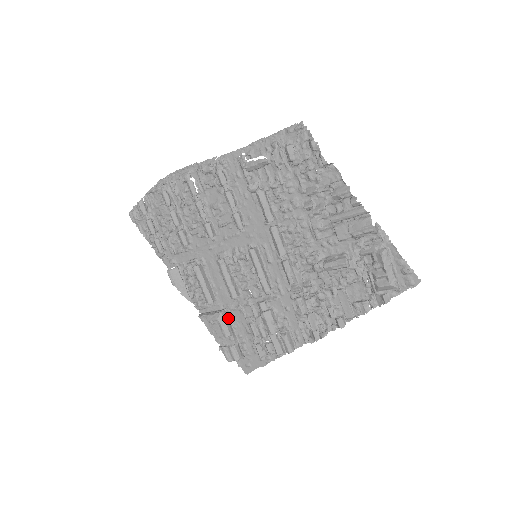
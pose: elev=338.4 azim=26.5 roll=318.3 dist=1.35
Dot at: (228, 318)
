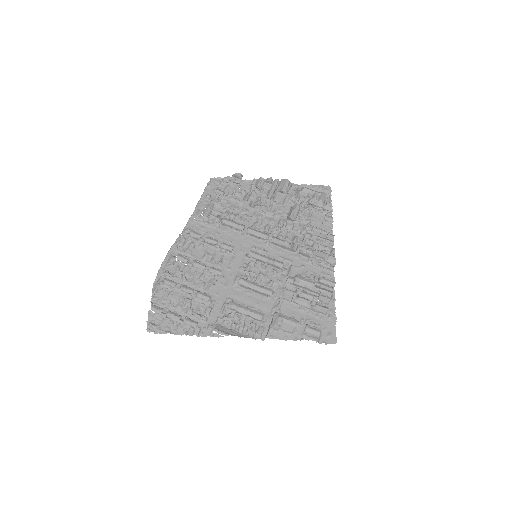
Dot at: occluded
